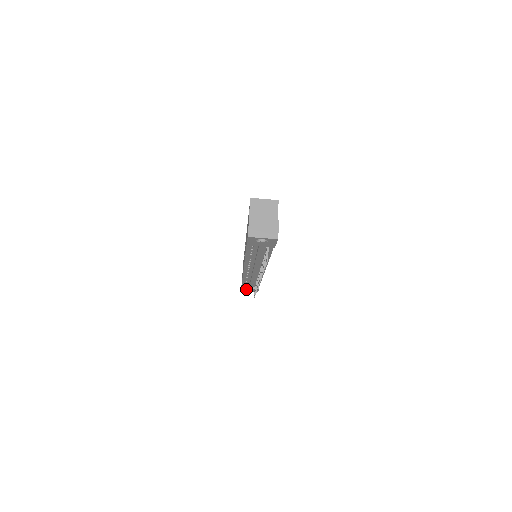
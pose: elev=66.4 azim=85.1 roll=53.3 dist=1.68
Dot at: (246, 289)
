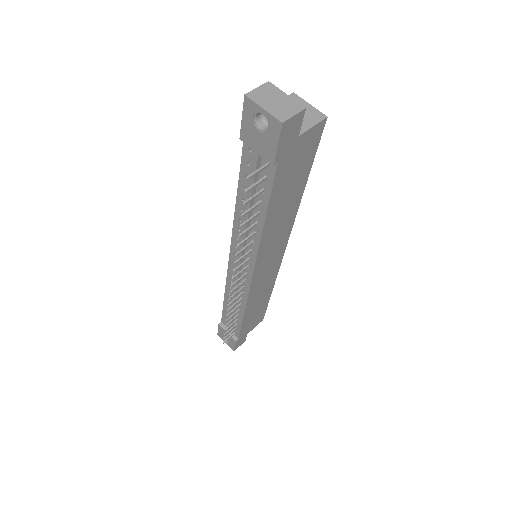
Dot at: (223, 332)
